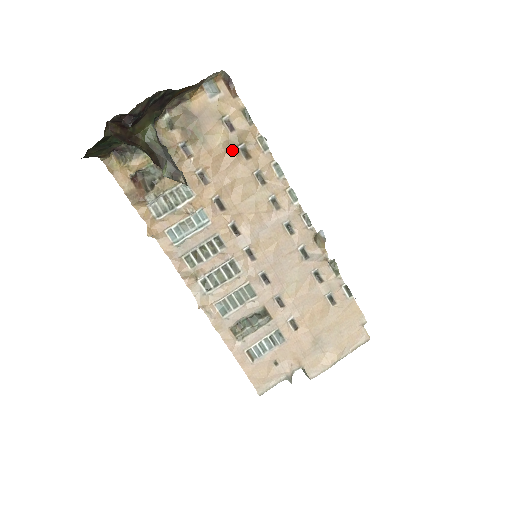
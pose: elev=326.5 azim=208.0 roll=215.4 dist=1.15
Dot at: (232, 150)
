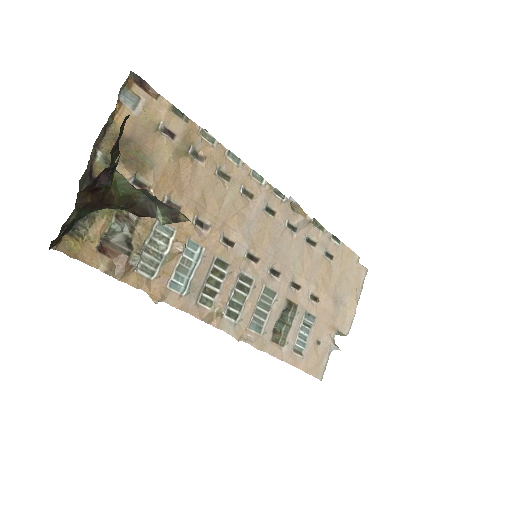
Dot at: (184, 159)
